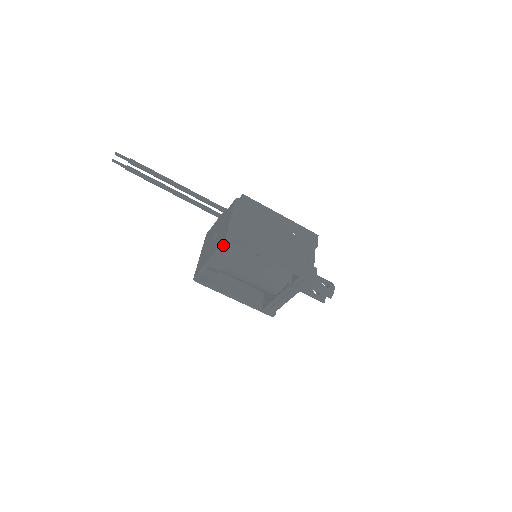
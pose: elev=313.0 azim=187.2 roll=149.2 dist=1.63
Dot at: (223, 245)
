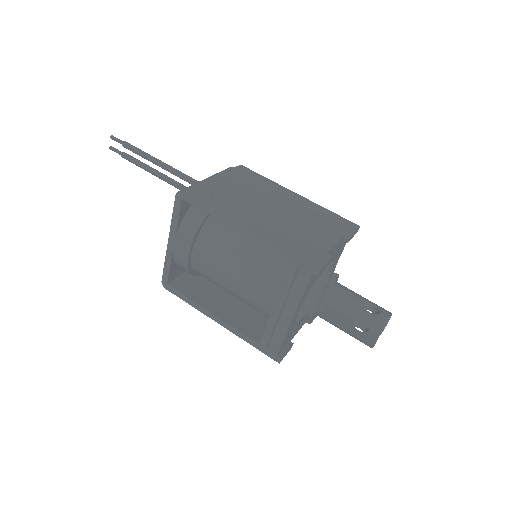
Dot at: (176, 208)
